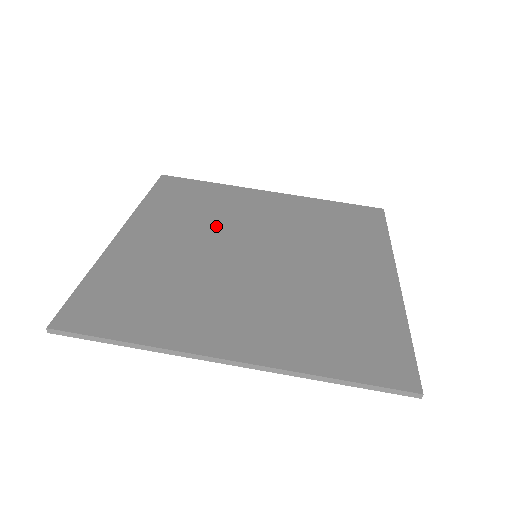
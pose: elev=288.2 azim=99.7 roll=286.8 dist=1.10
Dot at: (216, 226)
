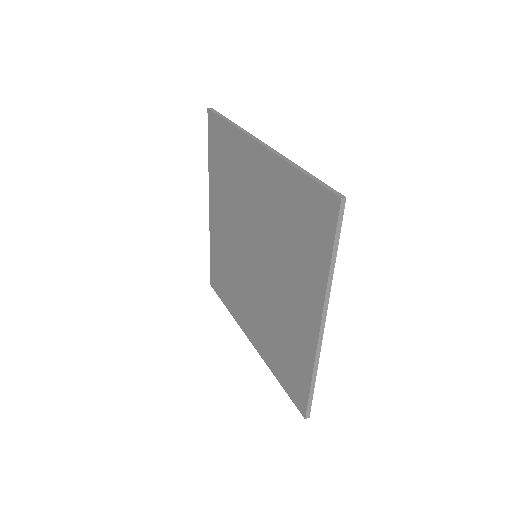
Dot at: occluded
